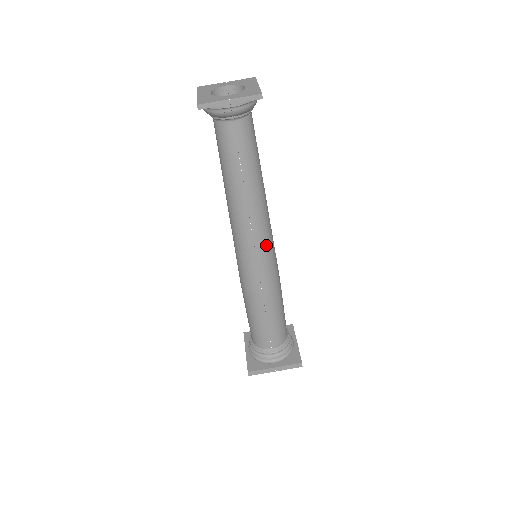
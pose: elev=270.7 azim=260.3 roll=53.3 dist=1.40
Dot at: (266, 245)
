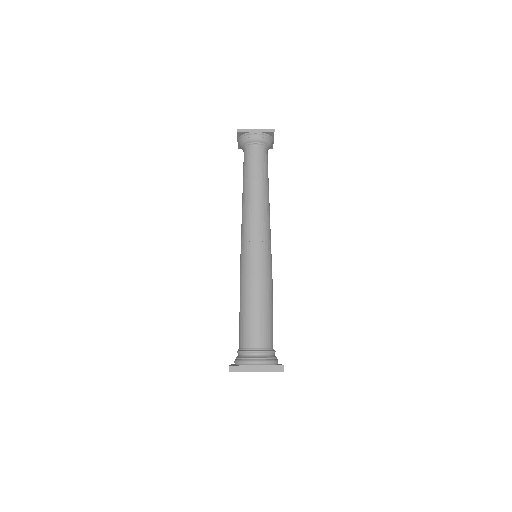
Dot at: (265, 236)
